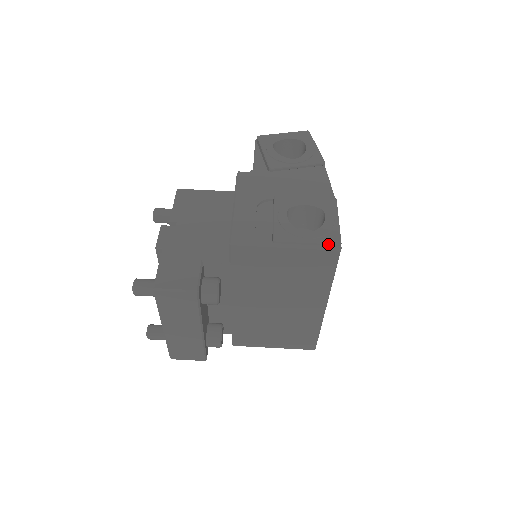
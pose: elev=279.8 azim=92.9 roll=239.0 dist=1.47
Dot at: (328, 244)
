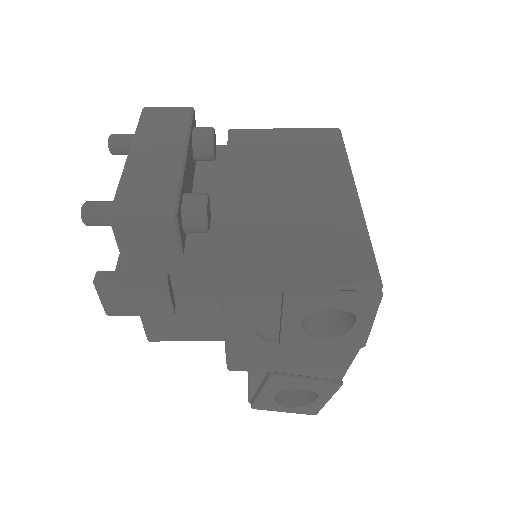
Dot at: (326, 129)
